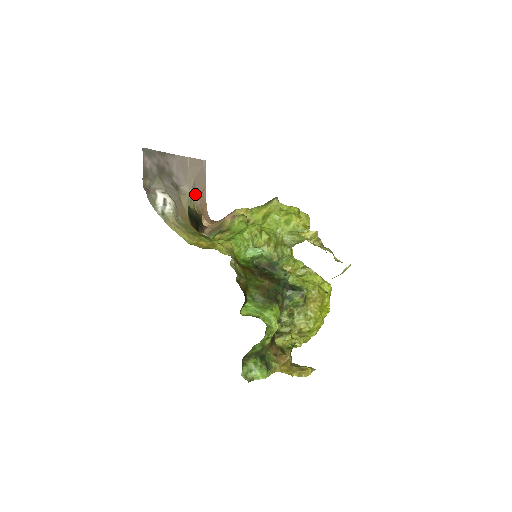
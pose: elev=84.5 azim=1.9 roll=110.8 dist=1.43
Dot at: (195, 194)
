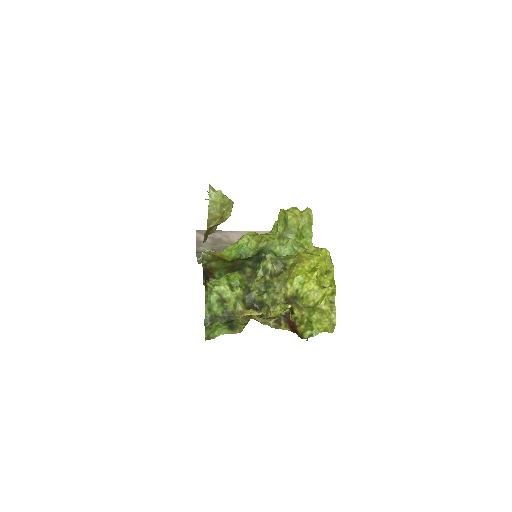
Dot at: occluded
